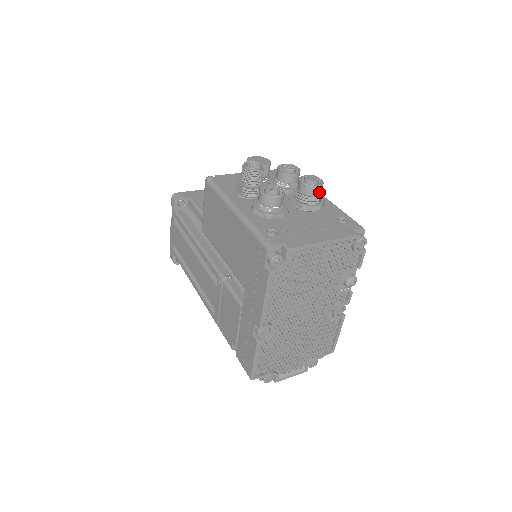
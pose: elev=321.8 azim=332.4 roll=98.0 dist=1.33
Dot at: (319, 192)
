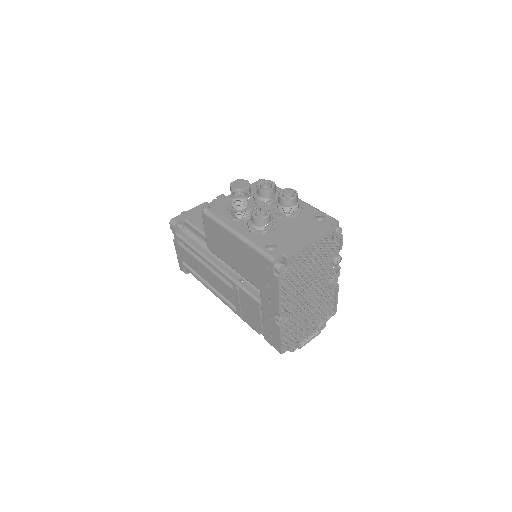
Dot at: (296, 201)
